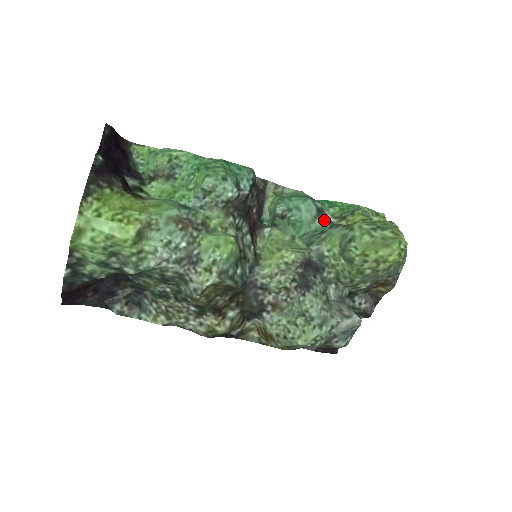
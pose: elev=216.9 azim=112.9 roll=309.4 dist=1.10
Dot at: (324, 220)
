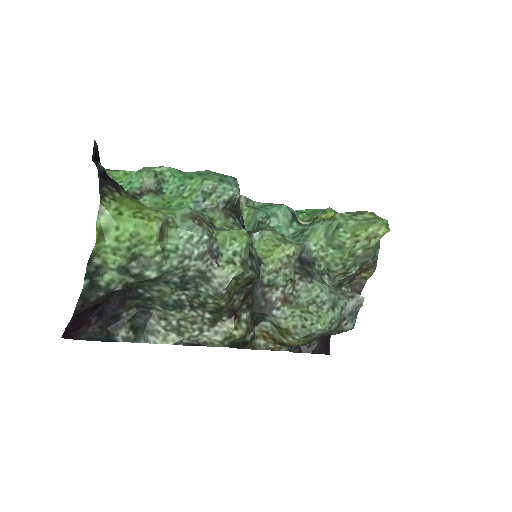
Dot at: (299, 223)
